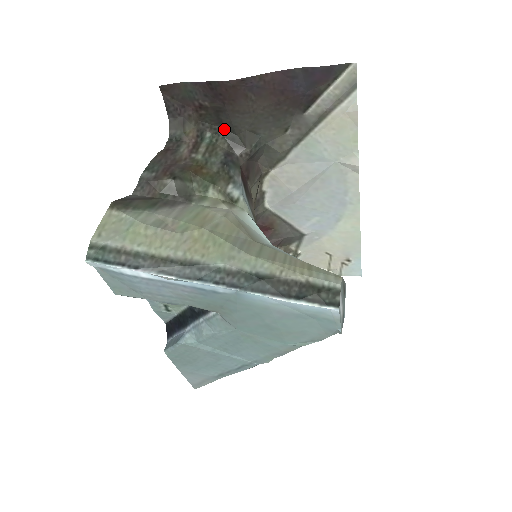
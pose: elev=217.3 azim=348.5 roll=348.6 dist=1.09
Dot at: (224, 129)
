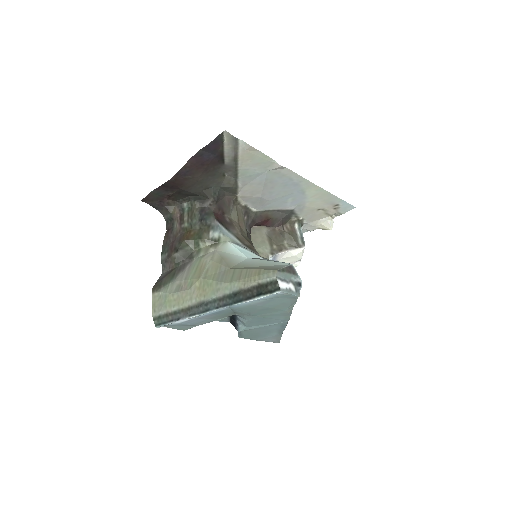
Dot at: (191, 196)
